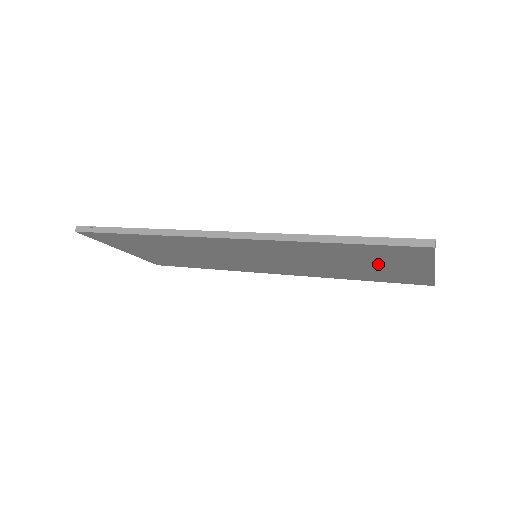
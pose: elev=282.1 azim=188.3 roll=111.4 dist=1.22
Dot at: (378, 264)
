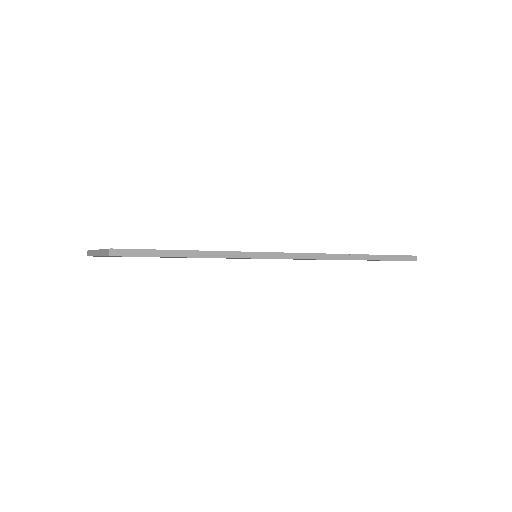
Dot at: occluded
